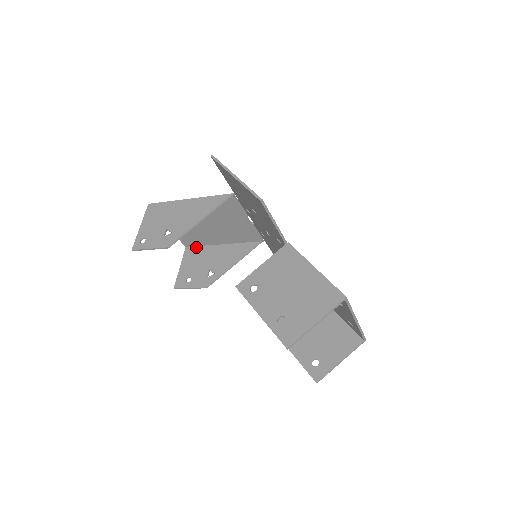
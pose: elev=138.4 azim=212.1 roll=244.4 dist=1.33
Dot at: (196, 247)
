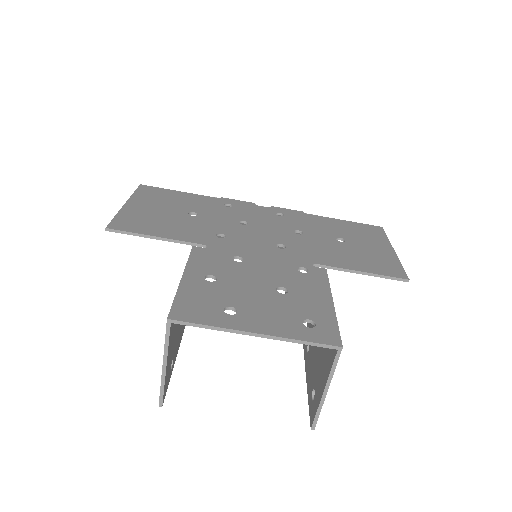
Dot at: occluded
